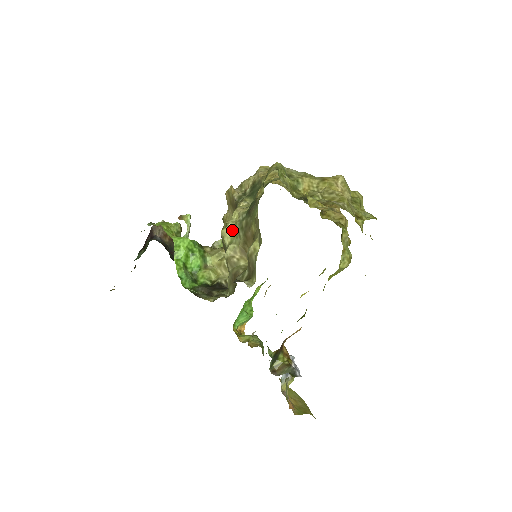
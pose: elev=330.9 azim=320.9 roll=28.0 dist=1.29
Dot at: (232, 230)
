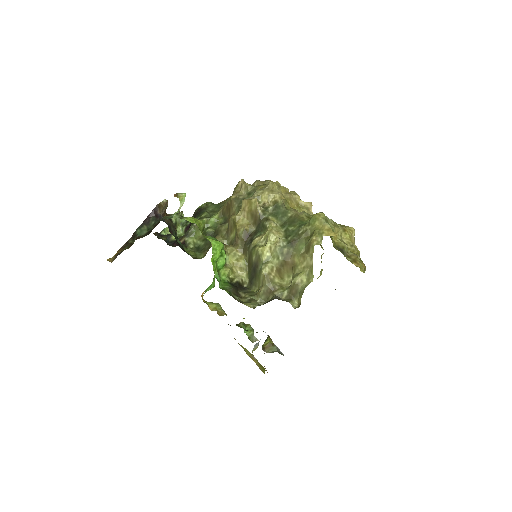
Dot at: (269, 250)
